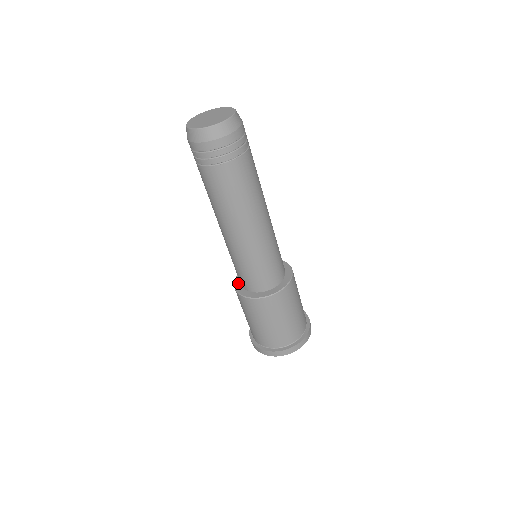
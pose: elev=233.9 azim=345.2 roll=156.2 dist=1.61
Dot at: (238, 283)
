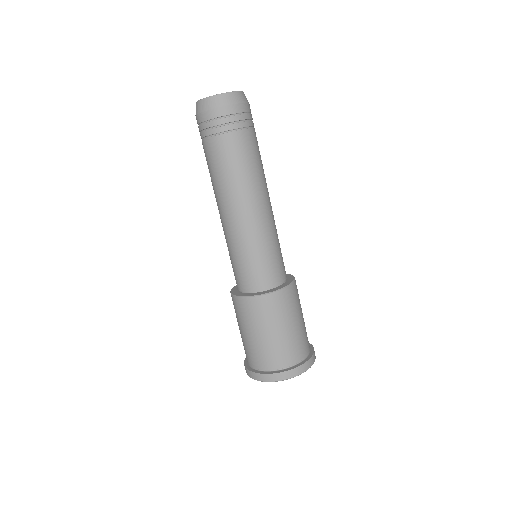
Dot at: occluded
